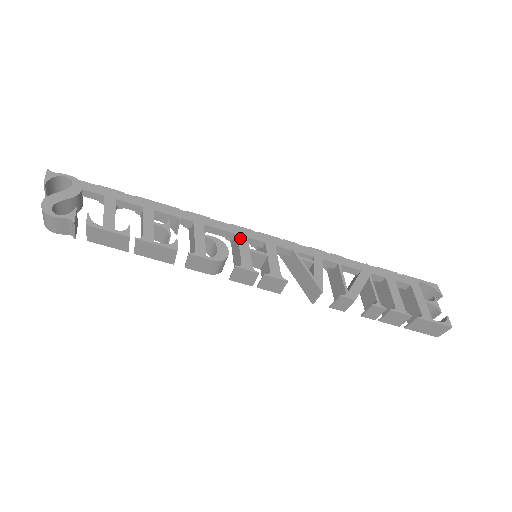
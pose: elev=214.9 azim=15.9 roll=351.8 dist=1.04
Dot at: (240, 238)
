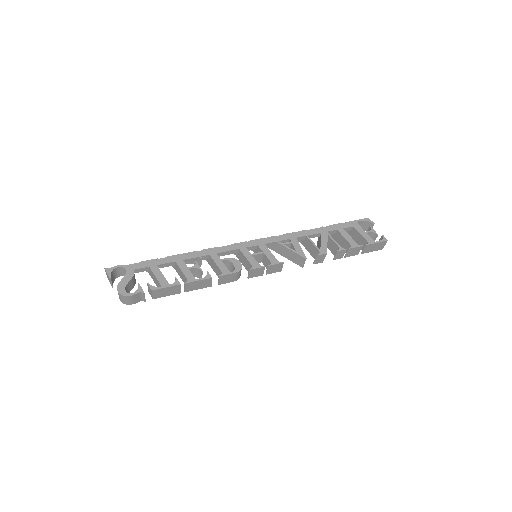
Dot at: (242, 250)
